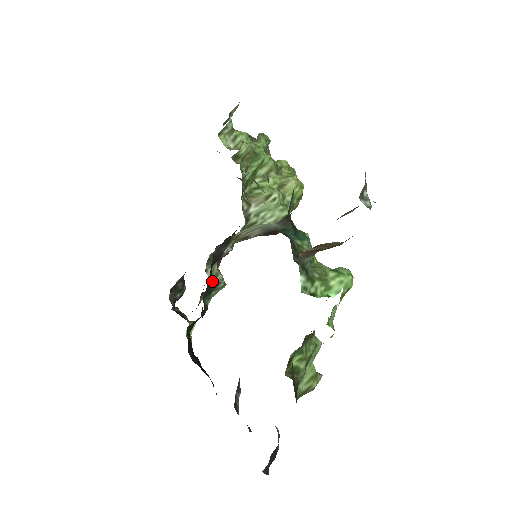
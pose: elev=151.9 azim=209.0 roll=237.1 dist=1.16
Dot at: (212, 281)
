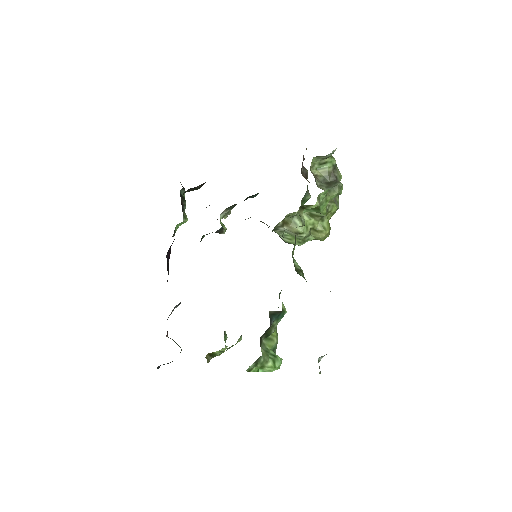
Dot at: (219, 230)
